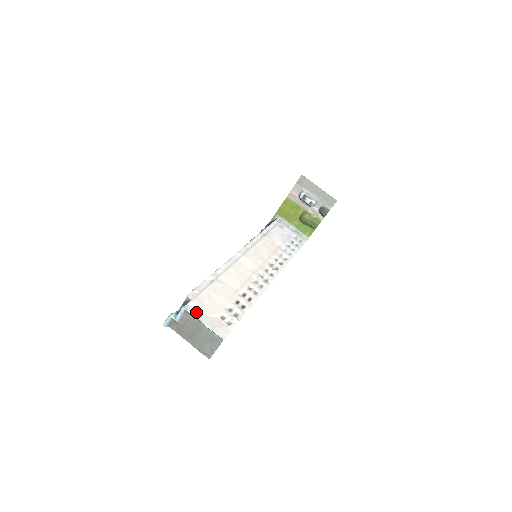
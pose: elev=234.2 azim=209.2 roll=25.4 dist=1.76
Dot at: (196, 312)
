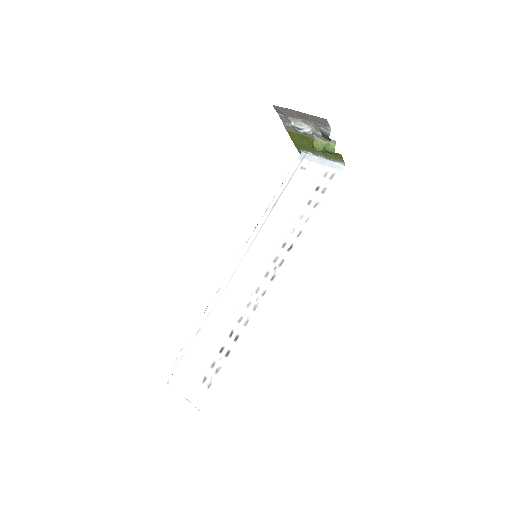
Dot at: (177, 385)
